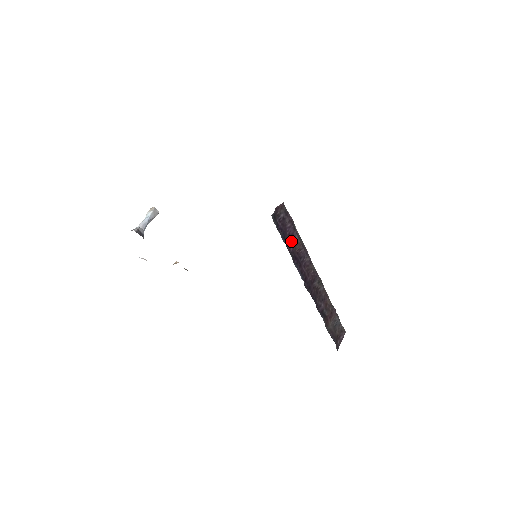
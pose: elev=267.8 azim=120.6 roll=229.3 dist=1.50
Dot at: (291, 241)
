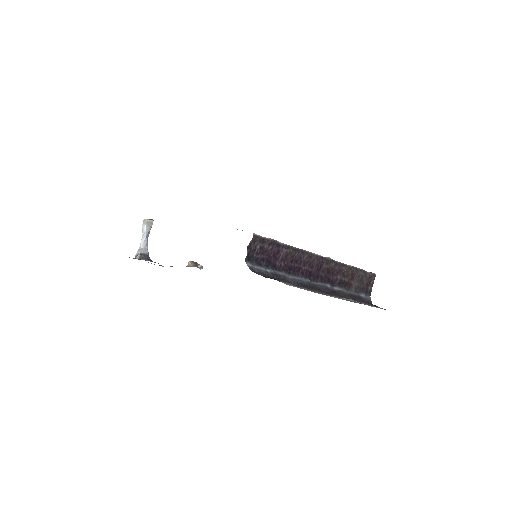
Dot at: (279, 257)
